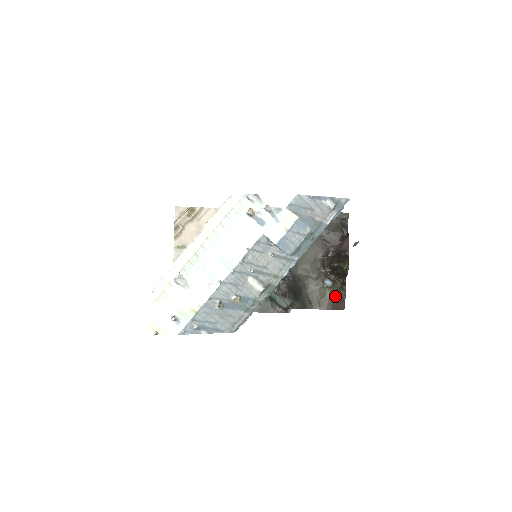
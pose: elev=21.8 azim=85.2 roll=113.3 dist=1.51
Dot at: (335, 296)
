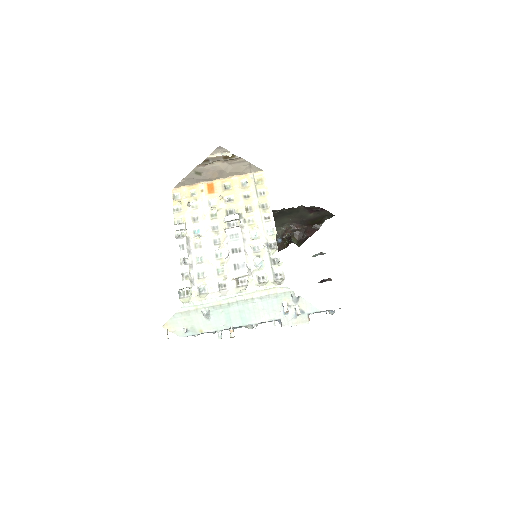
Dot at: occluded
